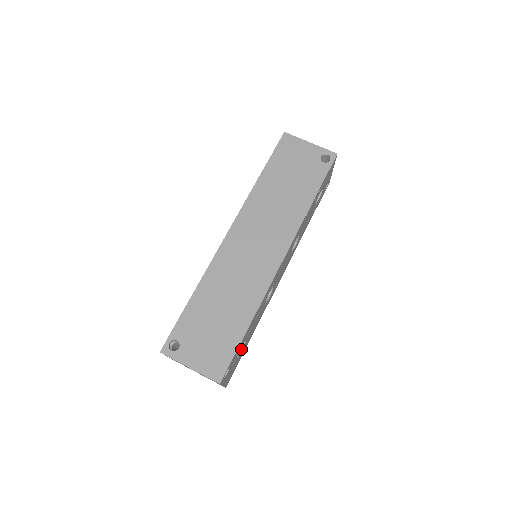
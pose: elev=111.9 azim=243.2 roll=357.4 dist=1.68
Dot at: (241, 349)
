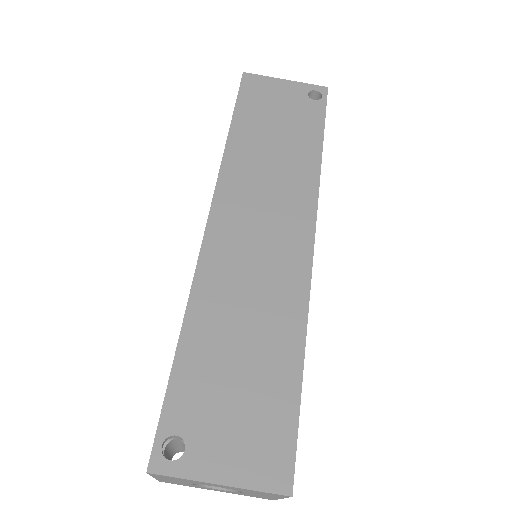
Dot at: occluded
